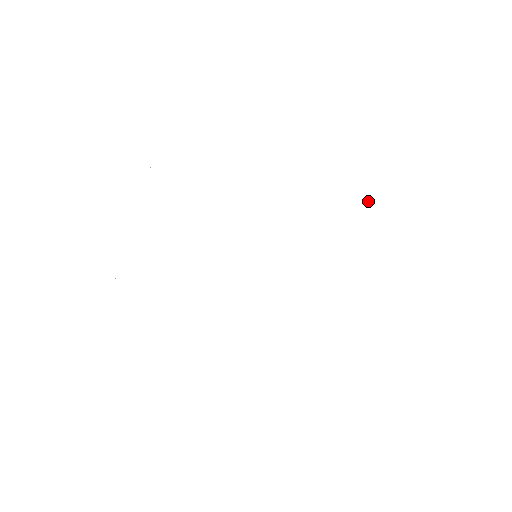
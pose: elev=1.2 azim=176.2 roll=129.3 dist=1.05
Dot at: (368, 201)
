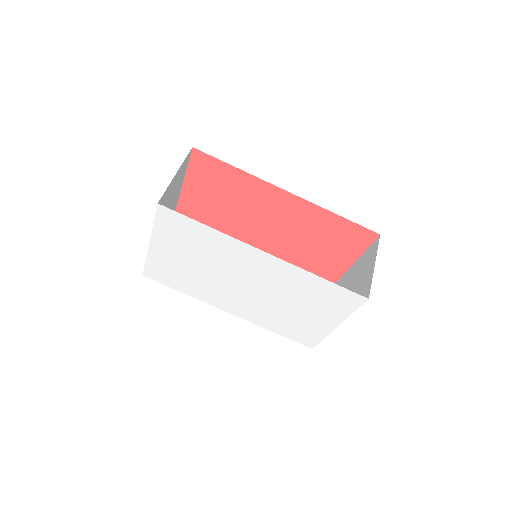
Dot at: (333, 304)
